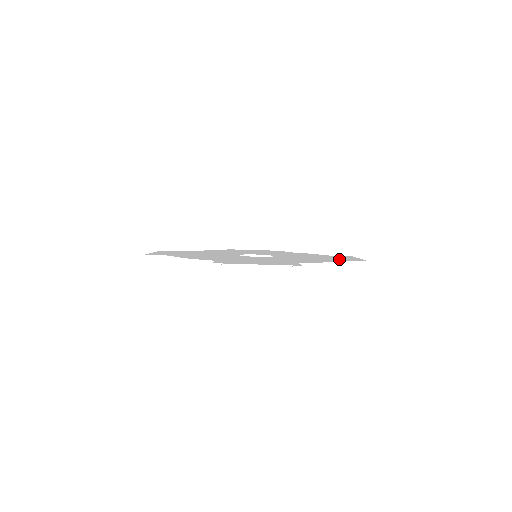
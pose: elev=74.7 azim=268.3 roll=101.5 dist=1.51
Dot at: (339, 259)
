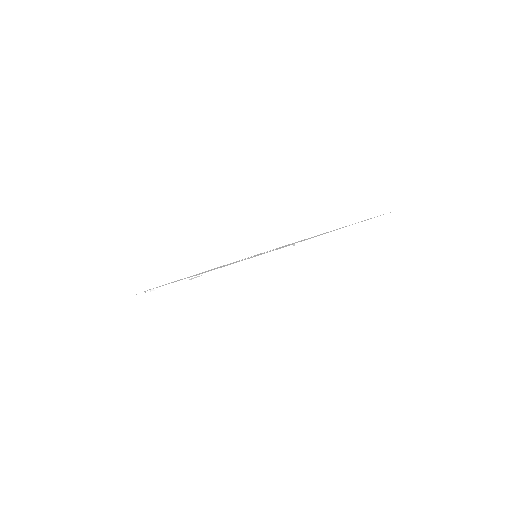
Dot at: occluded
